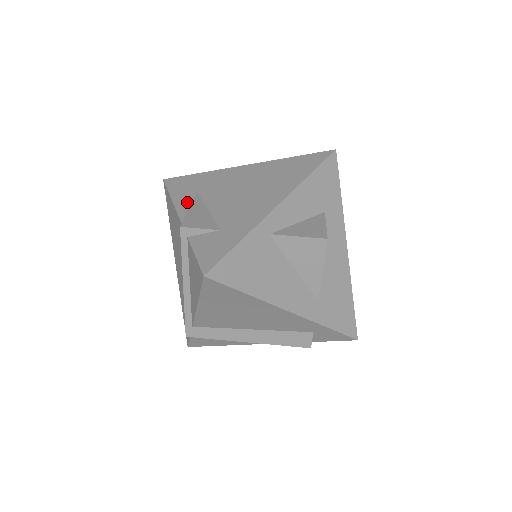
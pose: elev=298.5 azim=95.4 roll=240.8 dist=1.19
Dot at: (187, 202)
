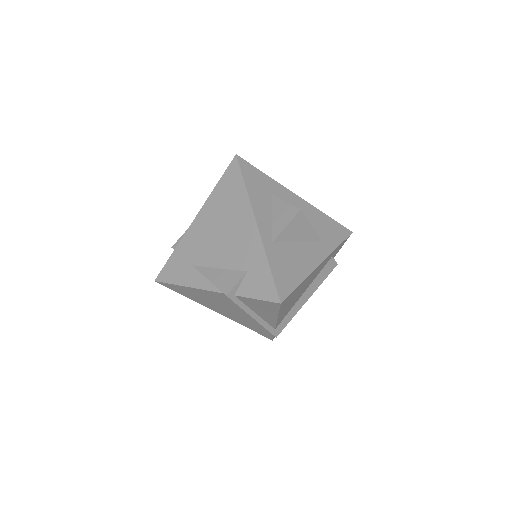
Dot at: (197, 278)
